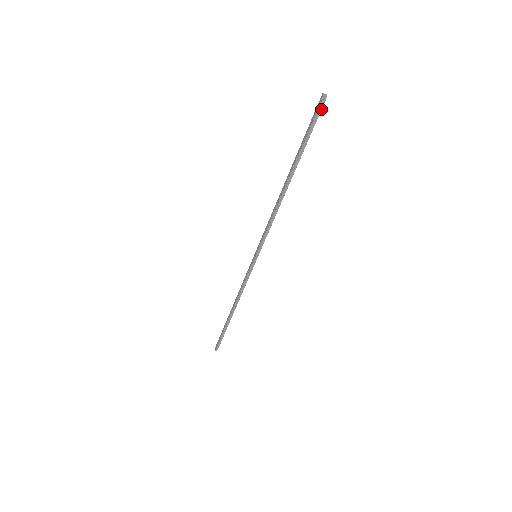
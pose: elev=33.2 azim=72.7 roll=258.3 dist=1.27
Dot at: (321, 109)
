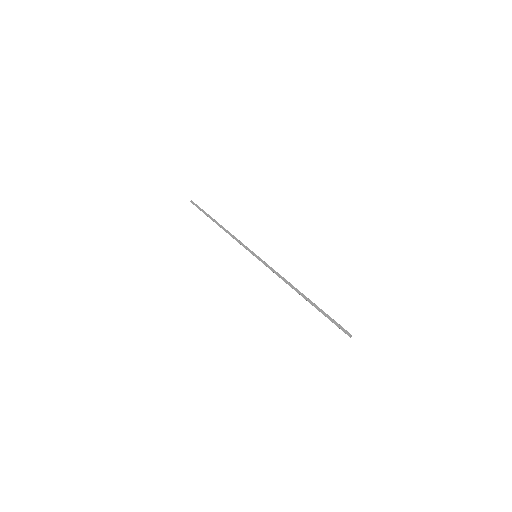
Dot at: (343, 331)
